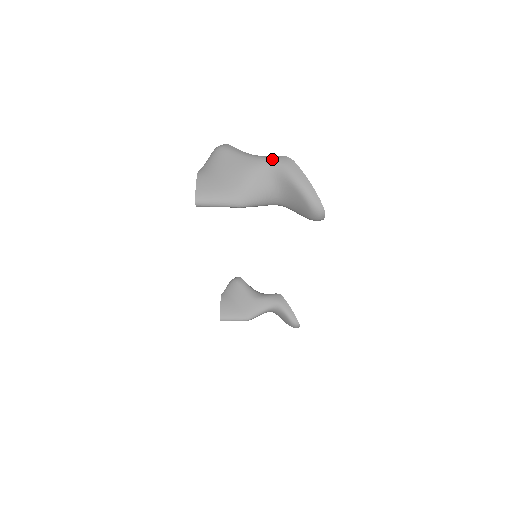
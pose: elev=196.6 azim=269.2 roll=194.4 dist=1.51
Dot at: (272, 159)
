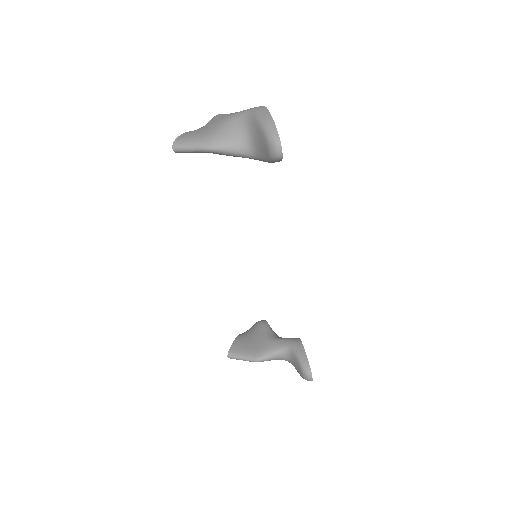
Dot at: (248, 109)
